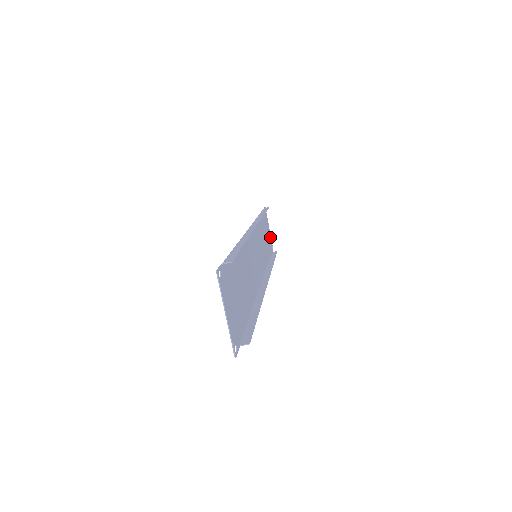
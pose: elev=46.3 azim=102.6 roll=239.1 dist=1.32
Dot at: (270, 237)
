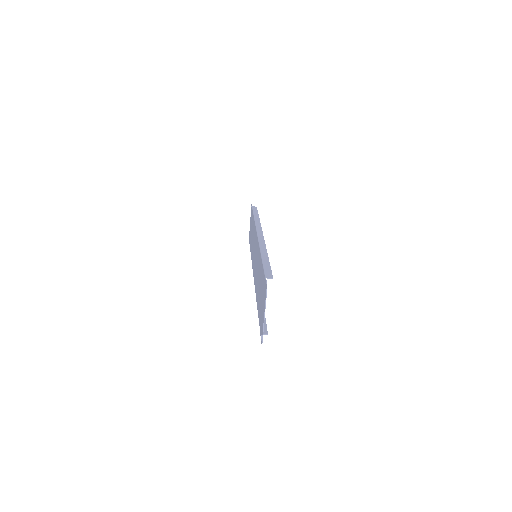
Dot at: occluded
